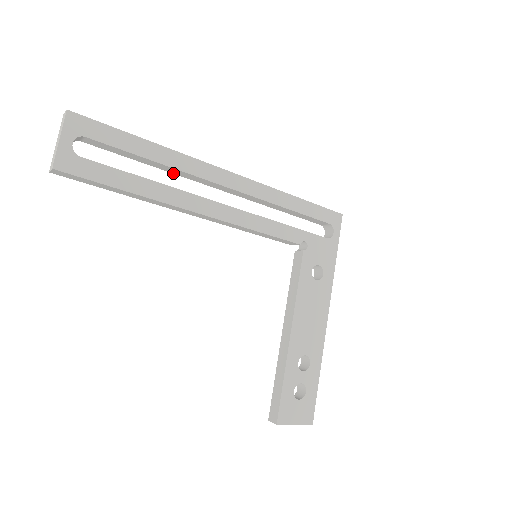
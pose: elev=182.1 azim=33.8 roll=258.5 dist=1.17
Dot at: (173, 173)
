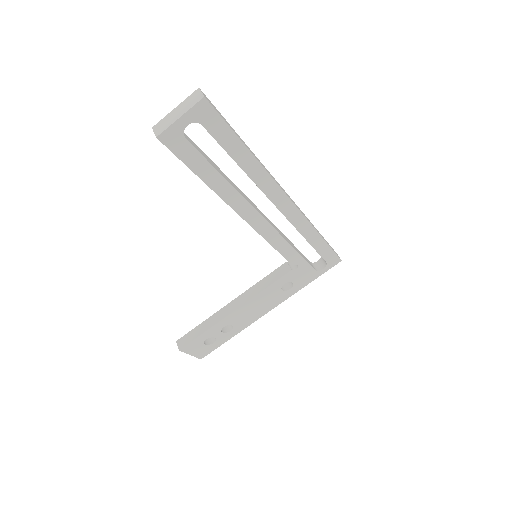
Dot at: occluded
